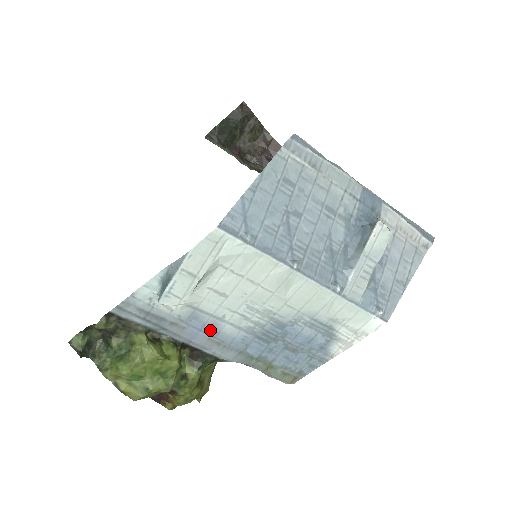
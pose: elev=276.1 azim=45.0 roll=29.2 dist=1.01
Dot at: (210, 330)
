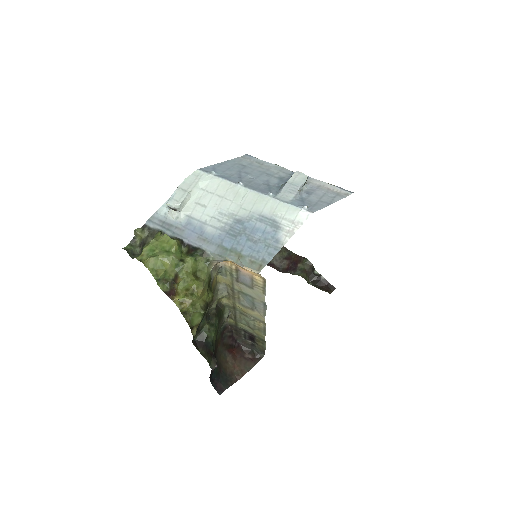
Dot at: (199, 231)
